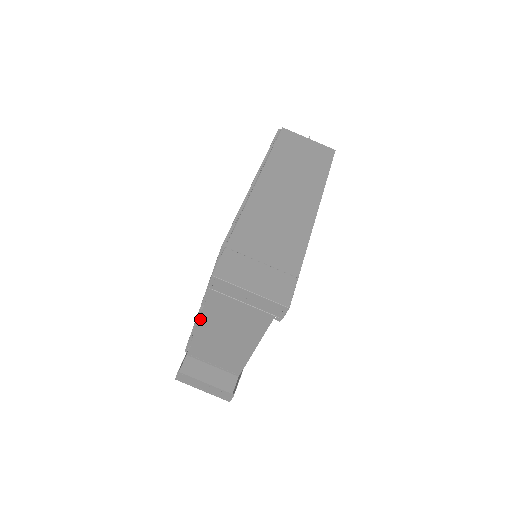
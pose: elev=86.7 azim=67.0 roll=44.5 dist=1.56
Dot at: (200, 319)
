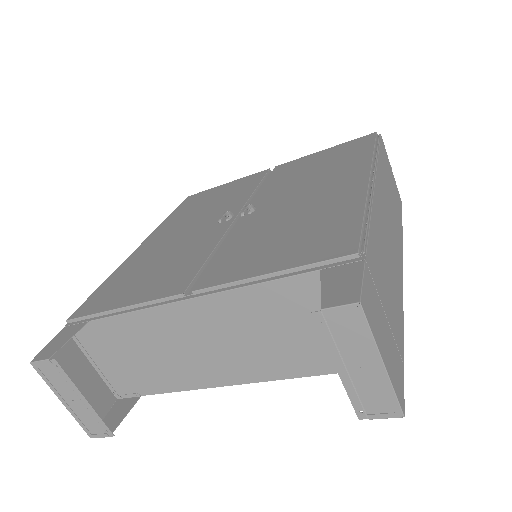
Dot at: (165, 305)
